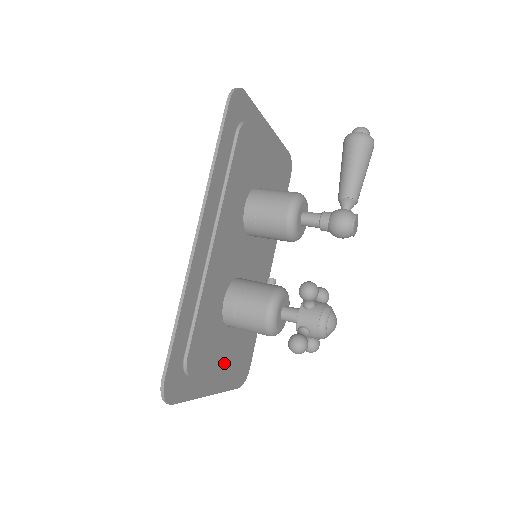
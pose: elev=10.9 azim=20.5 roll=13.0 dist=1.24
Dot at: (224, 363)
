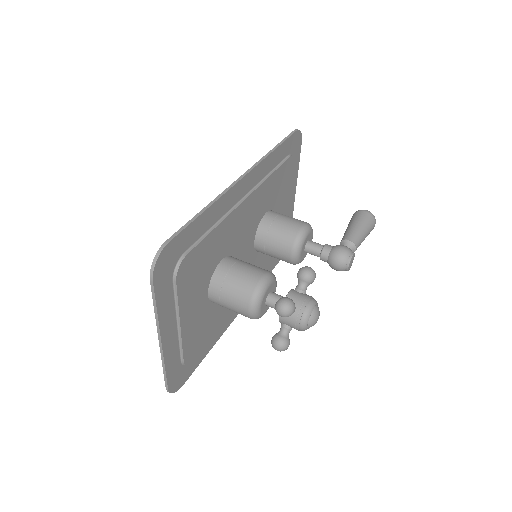
Dot at: (186, 326)
